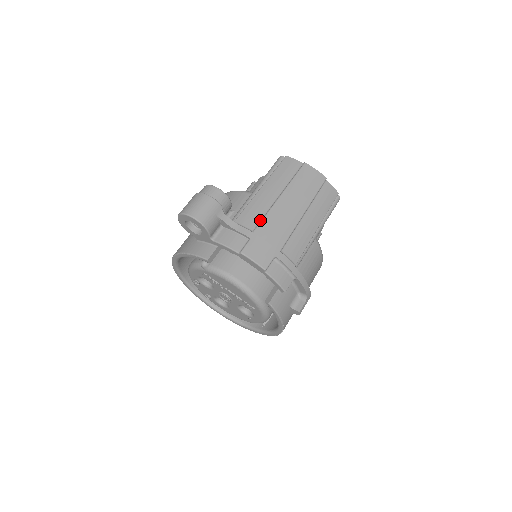
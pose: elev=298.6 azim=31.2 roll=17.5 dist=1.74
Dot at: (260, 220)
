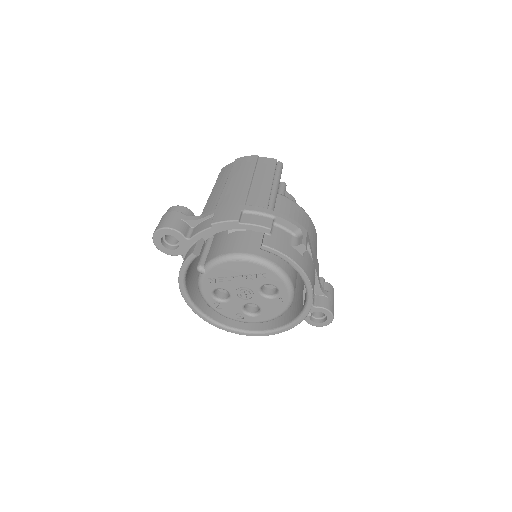
Dot at: (218, 202)
